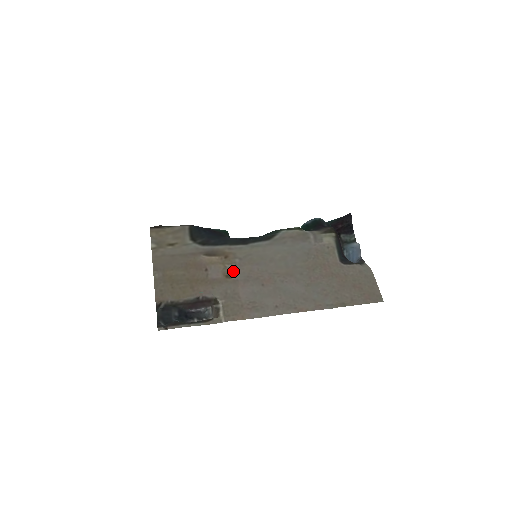
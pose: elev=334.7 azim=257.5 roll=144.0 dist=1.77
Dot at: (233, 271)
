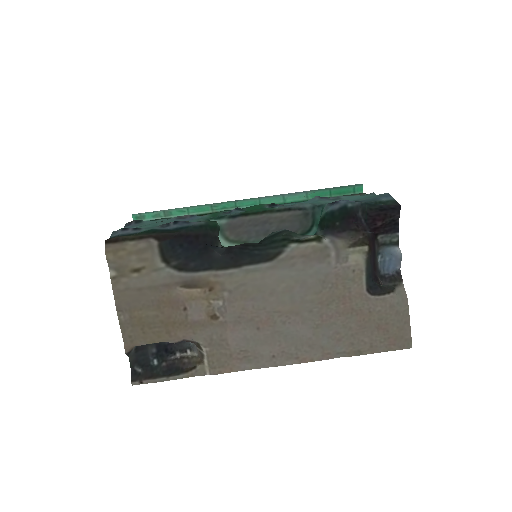
Dot at: (220, 310)
